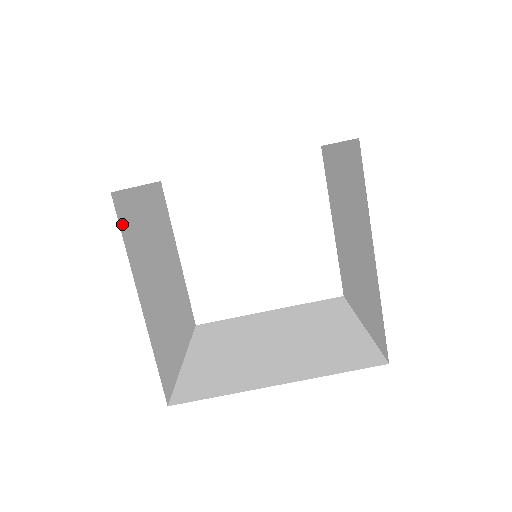
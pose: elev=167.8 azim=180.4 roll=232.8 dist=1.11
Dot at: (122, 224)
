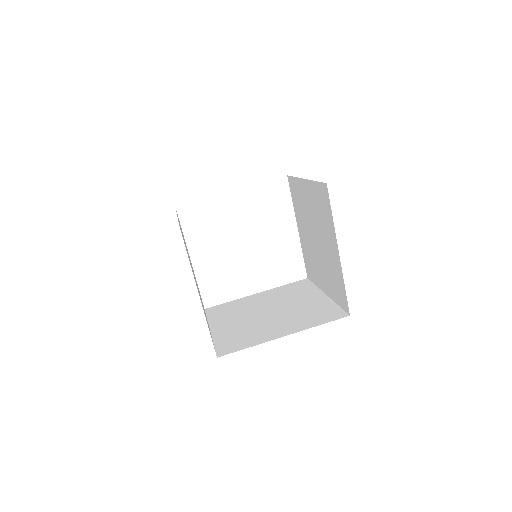
Dot at: occluded
